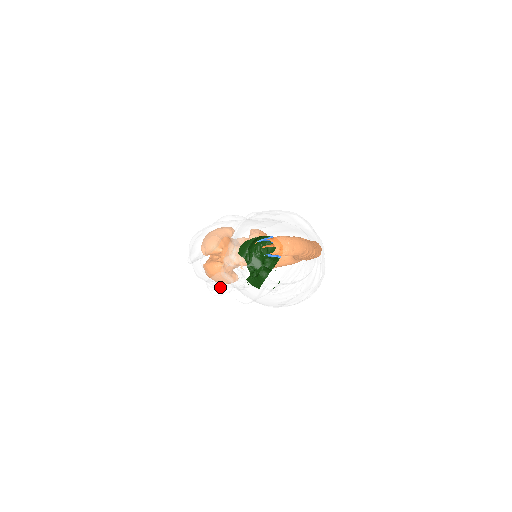
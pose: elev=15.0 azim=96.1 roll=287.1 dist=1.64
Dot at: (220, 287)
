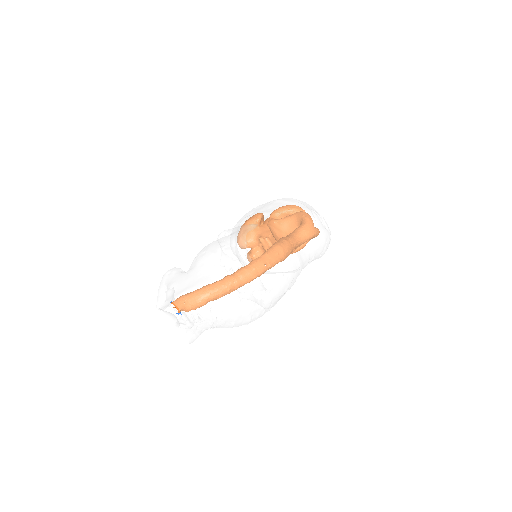
Dot at: (181, 327)
